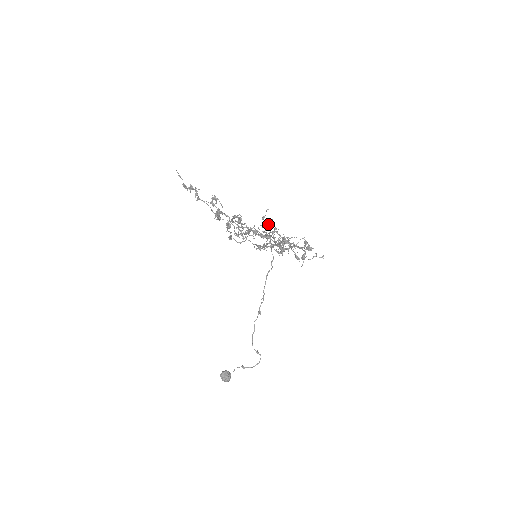
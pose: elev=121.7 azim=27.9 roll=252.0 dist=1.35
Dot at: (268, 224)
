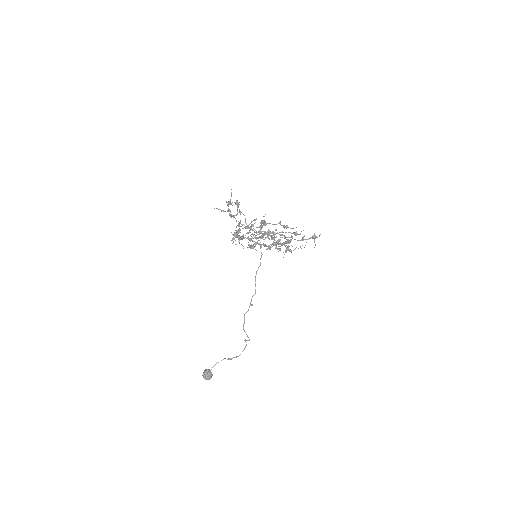
Dot at: (262, 227)
